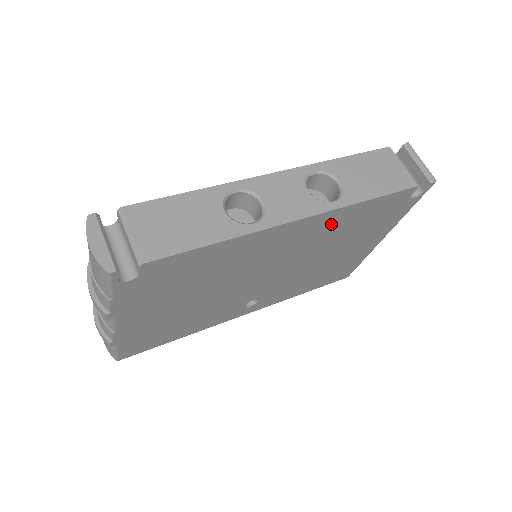
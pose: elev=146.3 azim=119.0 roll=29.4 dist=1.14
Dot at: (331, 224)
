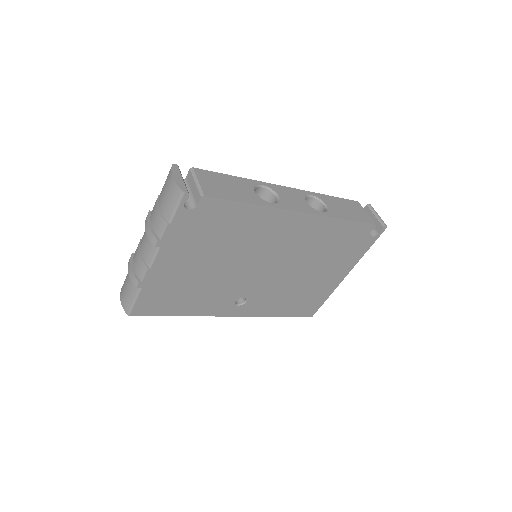
Dot at: (317, 232)
